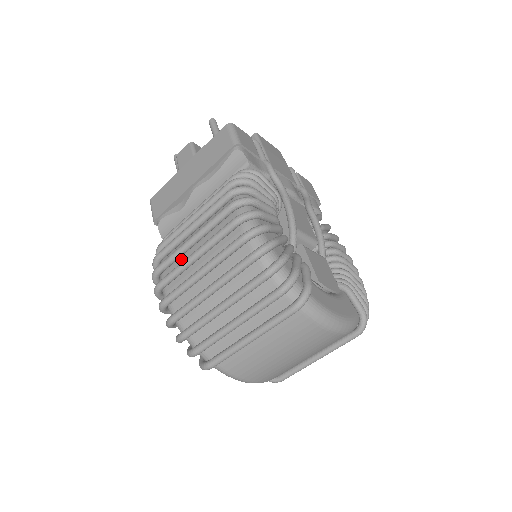
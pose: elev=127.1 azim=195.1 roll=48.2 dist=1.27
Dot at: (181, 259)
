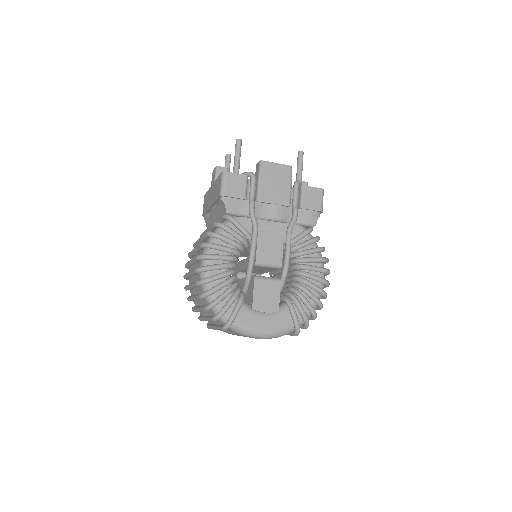
Dot at: (192, 267)
